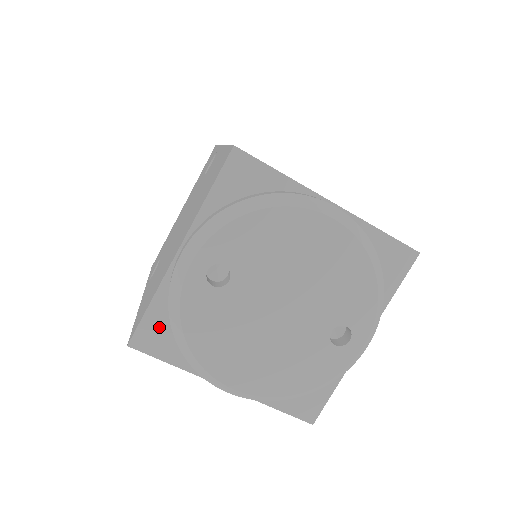
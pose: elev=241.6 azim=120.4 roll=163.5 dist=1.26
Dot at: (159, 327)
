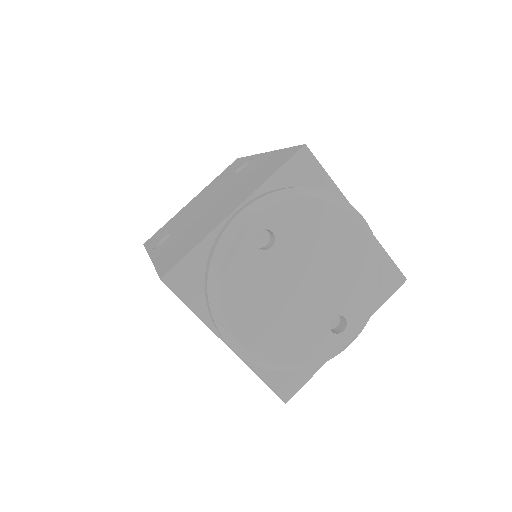
Dot at: (194, 271)
